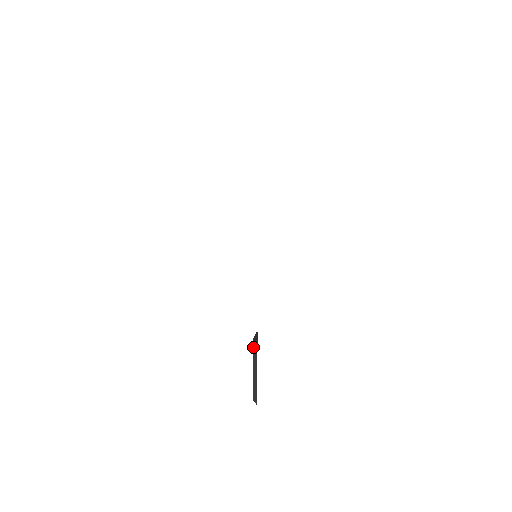
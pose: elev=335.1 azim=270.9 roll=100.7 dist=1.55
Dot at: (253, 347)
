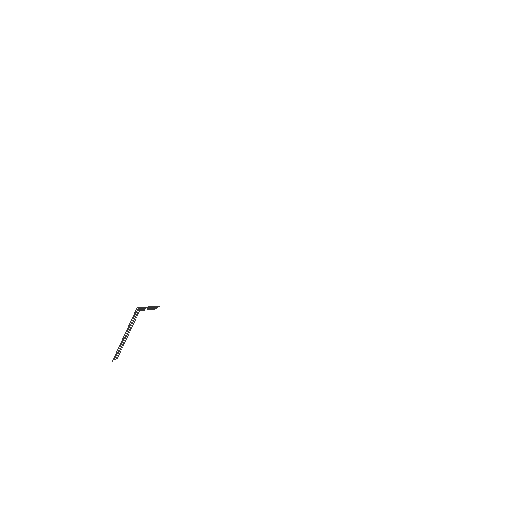
Dot at: occluded
